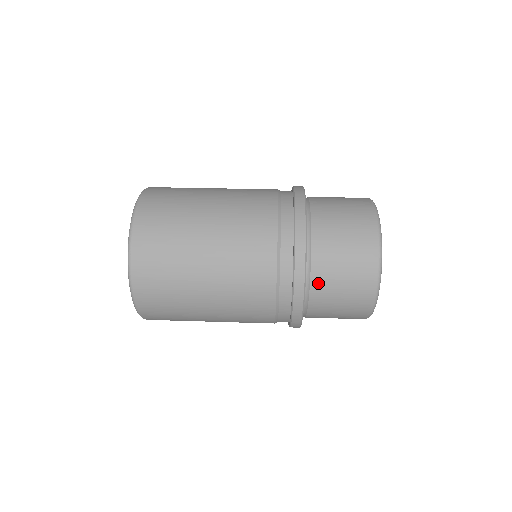
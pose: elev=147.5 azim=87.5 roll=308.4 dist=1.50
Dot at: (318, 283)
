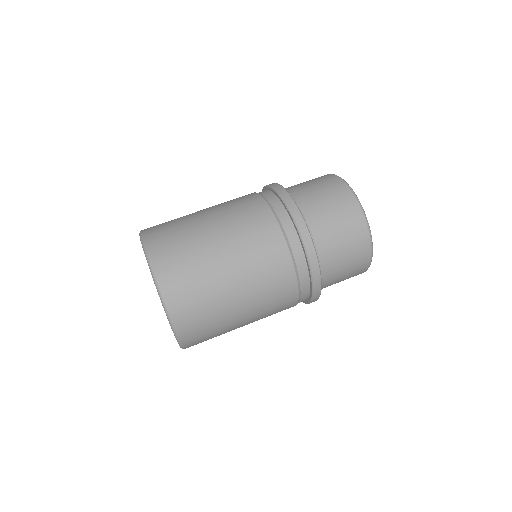
Dot at: occluded
